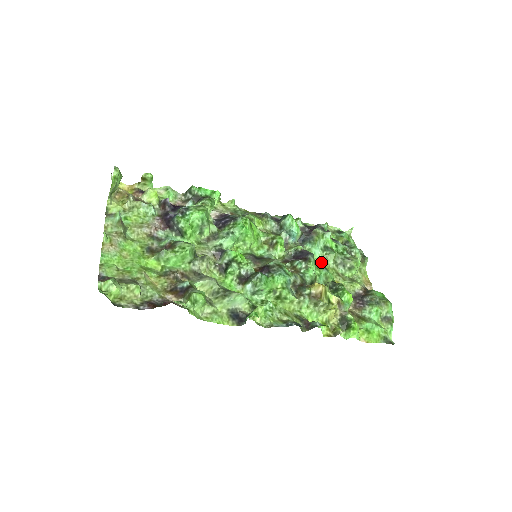
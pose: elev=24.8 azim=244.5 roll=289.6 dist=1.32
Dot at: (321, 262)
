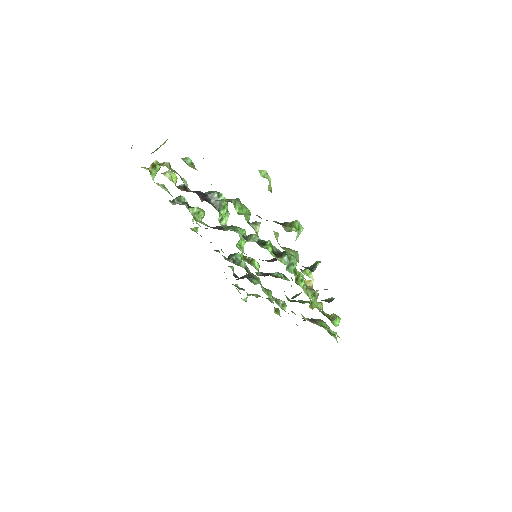
Dot at: (267, 294)
